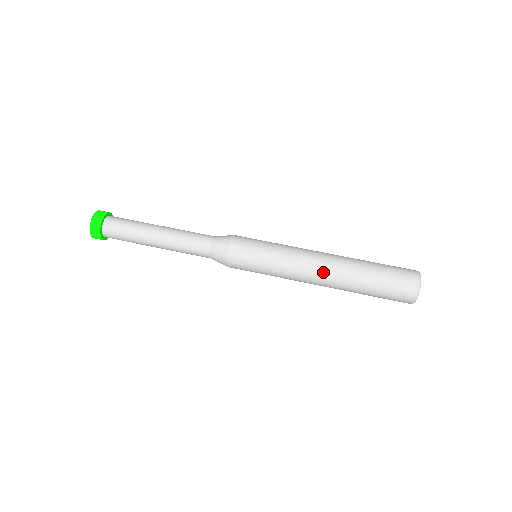
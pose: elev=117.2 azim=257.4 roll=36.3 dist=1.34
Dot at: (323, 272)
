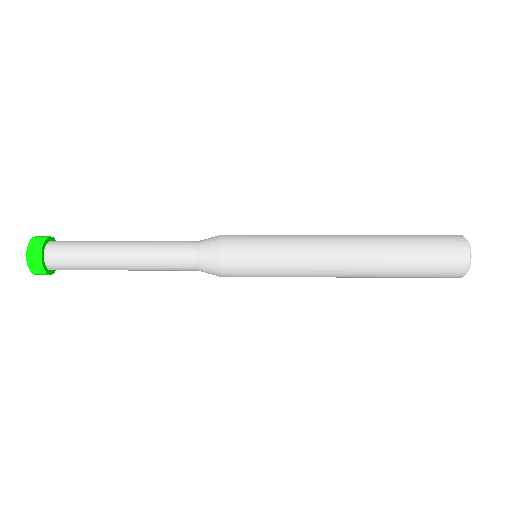
Dot at: (348, 264)
